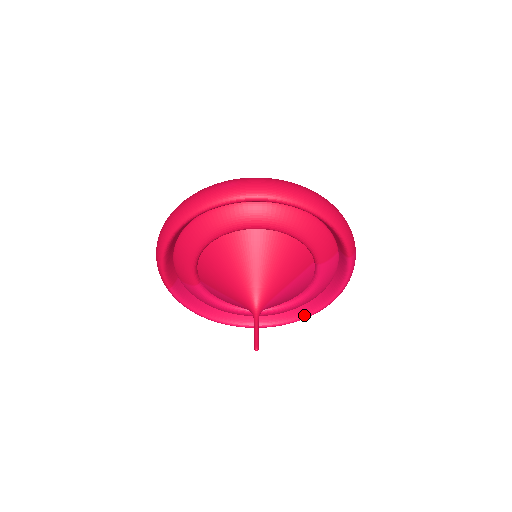
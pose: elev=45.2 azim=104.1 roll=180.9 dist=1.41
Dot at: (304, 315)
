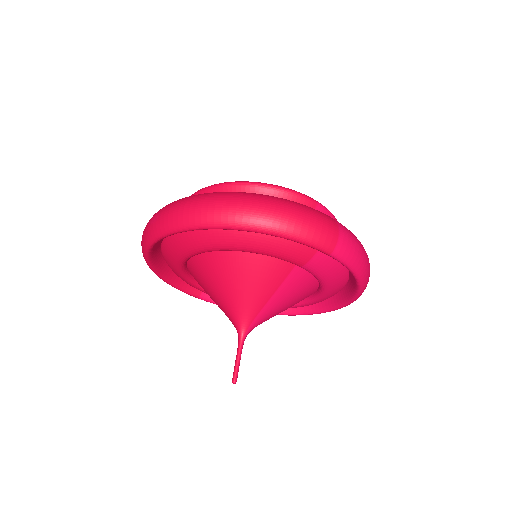
Dot at: (345, 302)
